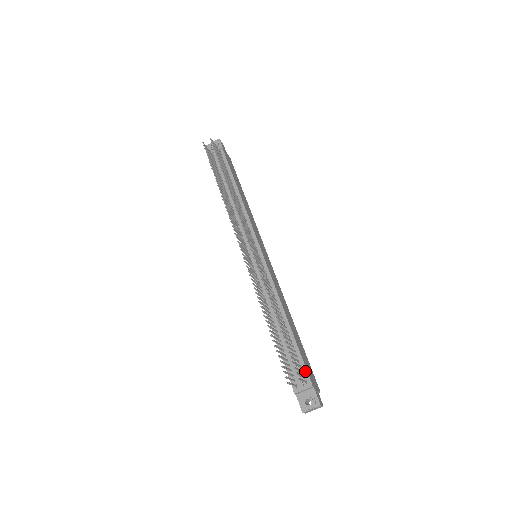
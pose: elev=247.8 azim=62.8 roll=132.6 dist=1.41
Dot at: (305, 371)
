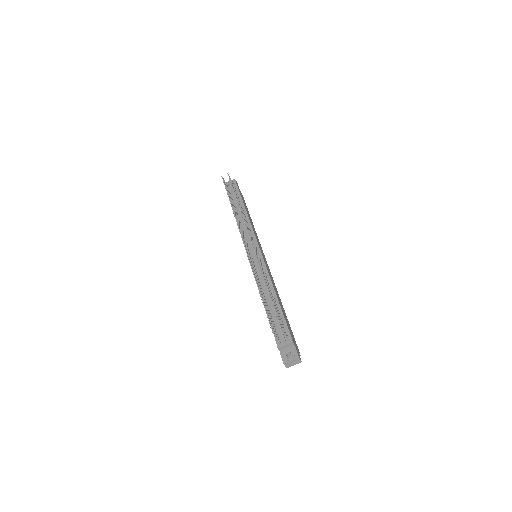
Dot at: (288, 332)
